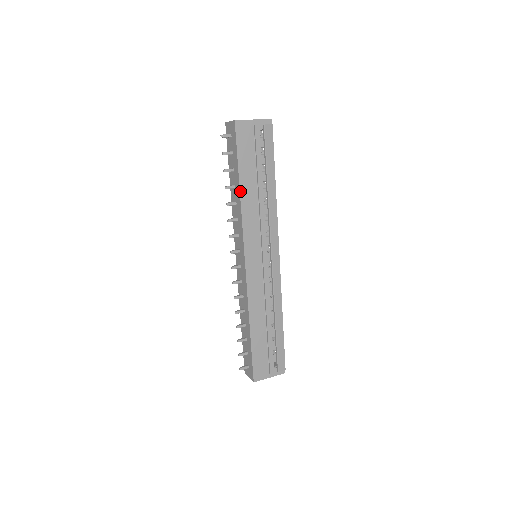
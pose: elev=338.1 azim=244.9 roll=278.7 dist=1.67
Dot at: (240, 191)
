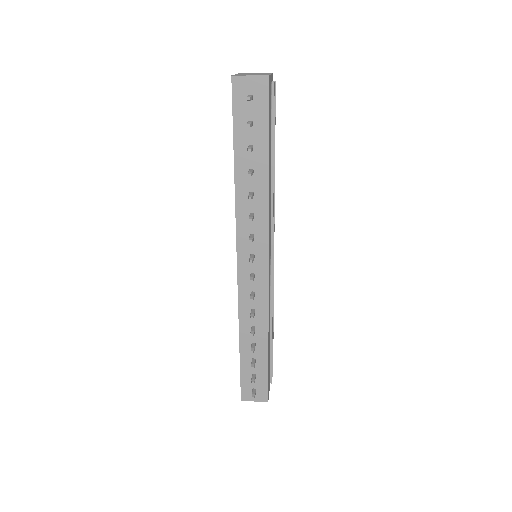
Dot at: (269, 176)
